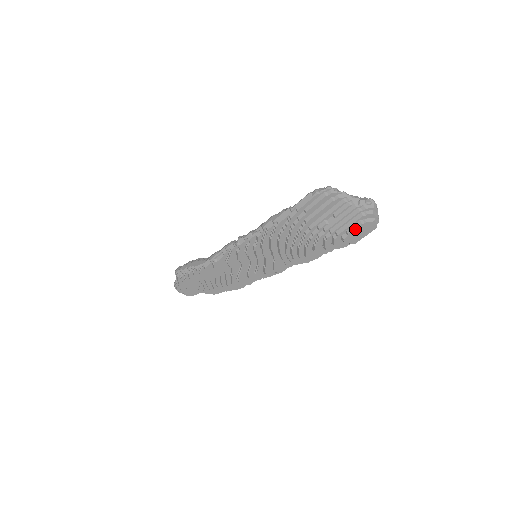
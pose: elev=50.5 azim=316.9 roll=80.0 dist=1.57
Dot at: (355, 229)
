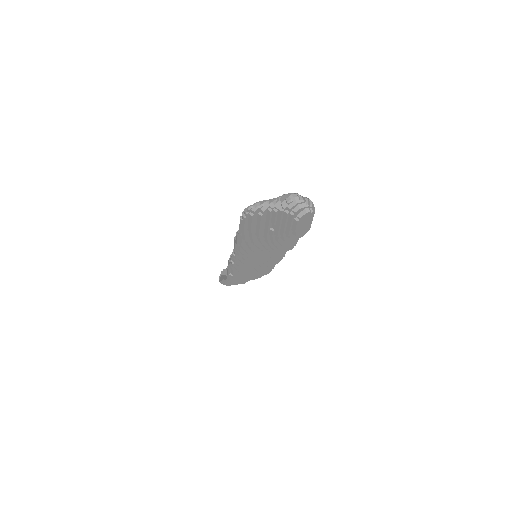
Dot at: (296, 227)
